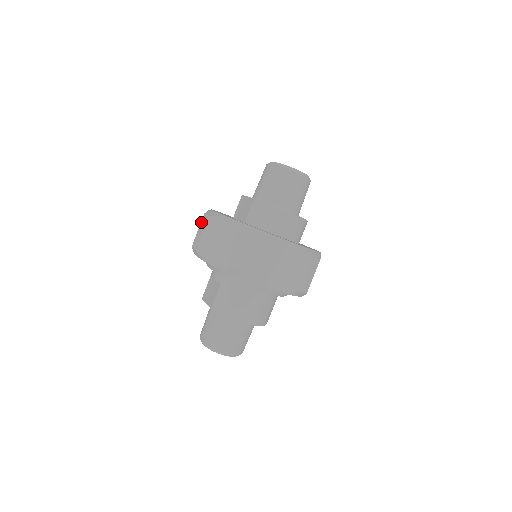
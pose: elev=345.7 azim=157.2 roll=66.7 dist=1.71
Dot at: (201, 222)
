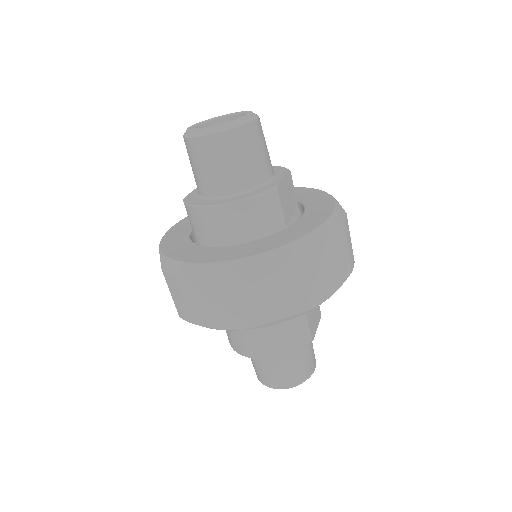
Dot at: occluded
